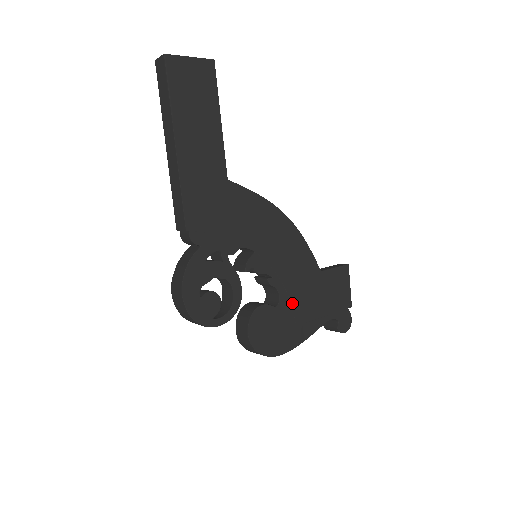
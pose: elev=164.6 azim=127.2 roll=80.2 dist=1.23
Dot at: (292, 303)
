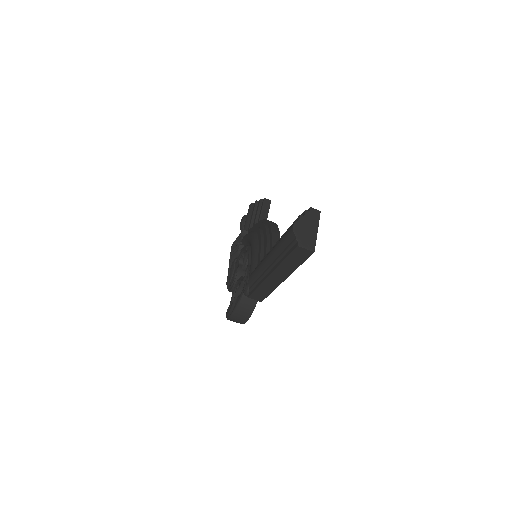
Dot at: occluded
